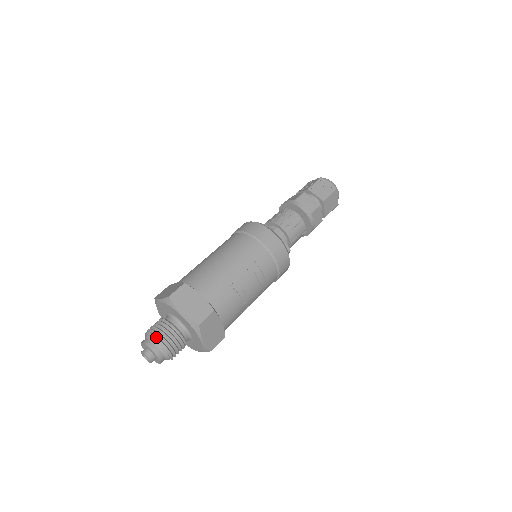
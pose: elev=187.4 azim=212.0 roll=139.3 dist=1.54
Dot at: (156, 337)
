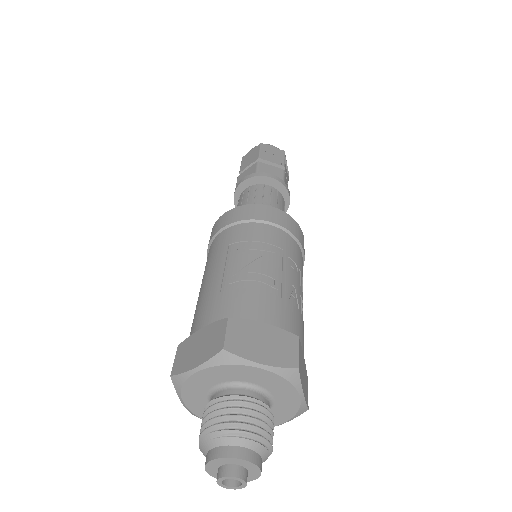
Dot at: (204, 436)
